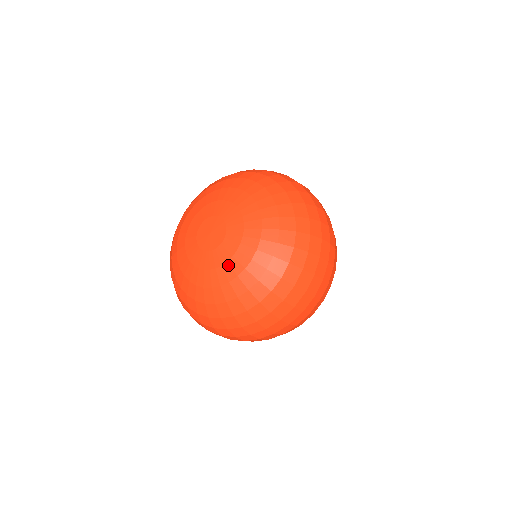
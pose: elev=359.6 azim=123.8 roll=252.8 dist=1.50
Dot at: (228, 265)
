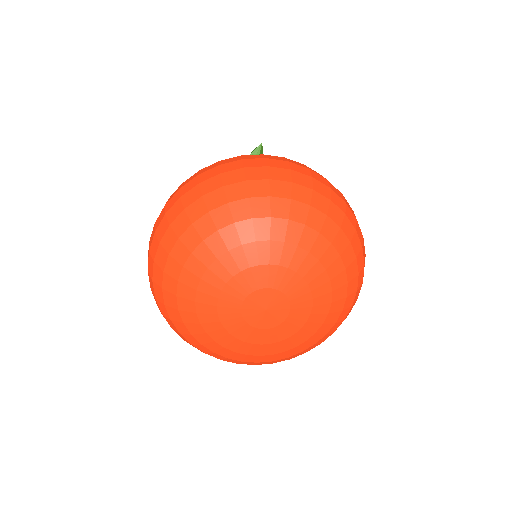
Dot at: (296, 336)
